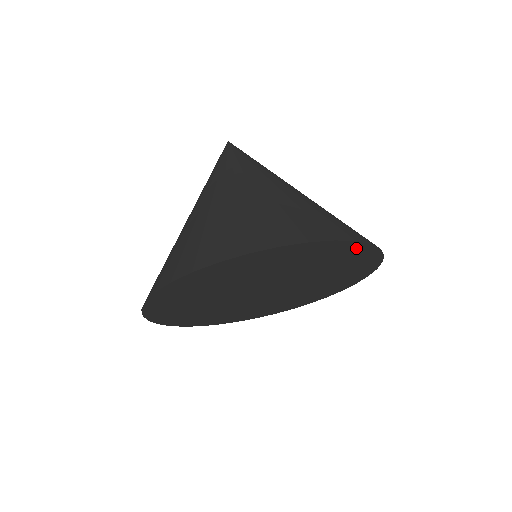
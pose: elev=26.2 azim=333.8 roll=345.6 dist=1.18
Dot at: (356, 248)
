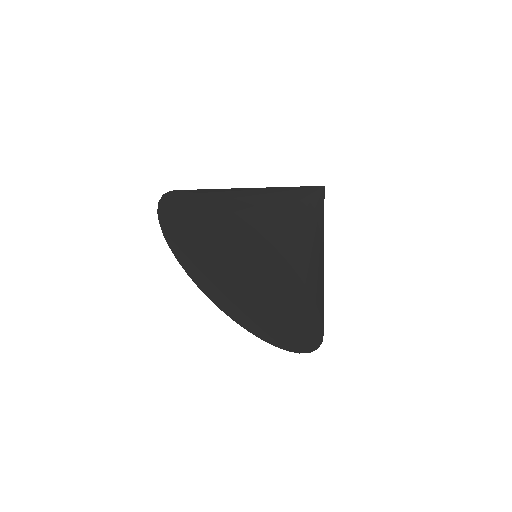
Dot at: (212, 207)
